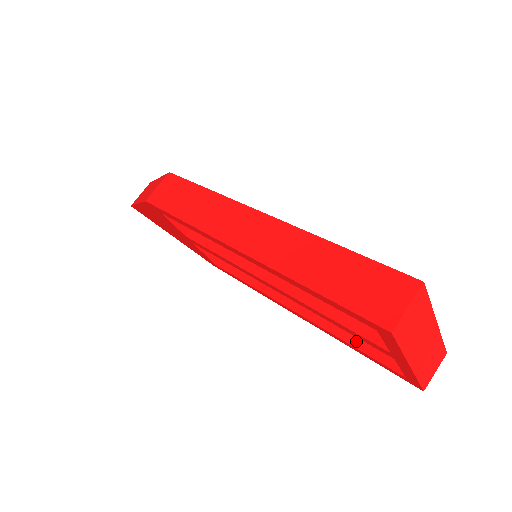
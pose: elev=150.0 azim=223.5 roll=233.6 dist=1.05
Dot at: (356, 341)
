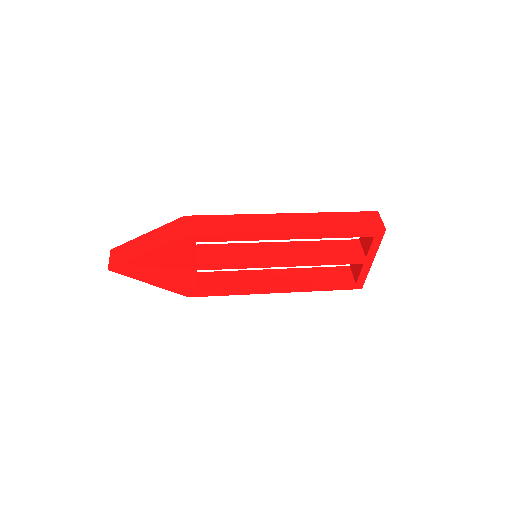
Dot at: (323, 283)
